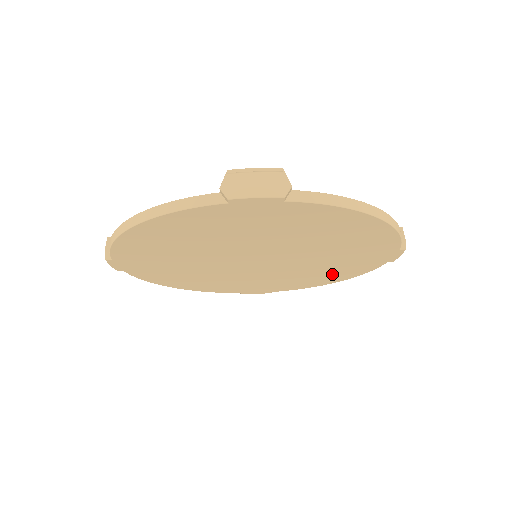
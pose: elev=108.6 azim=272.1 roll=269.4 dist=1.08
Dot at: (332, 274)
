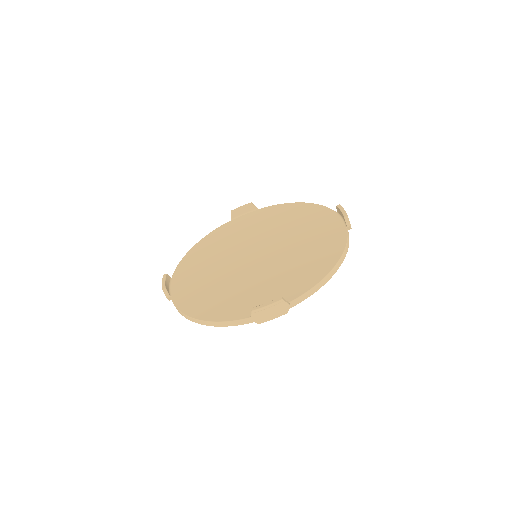
Dot at: occluded
